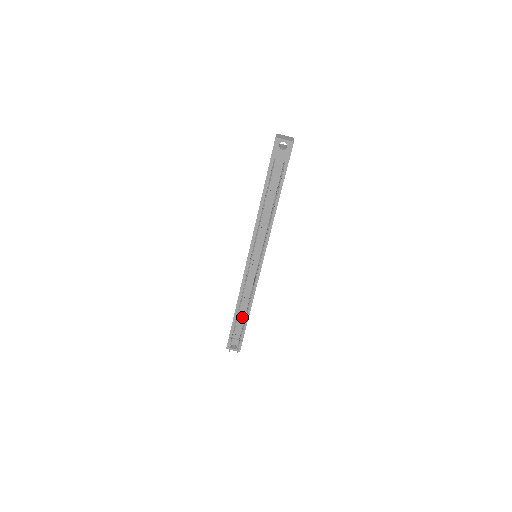
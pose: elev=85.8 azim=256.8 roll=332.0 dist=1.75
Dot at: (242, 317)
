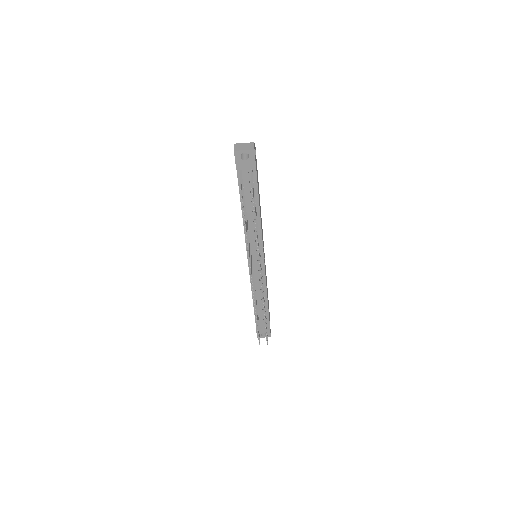
Dot at: (262, 310)
